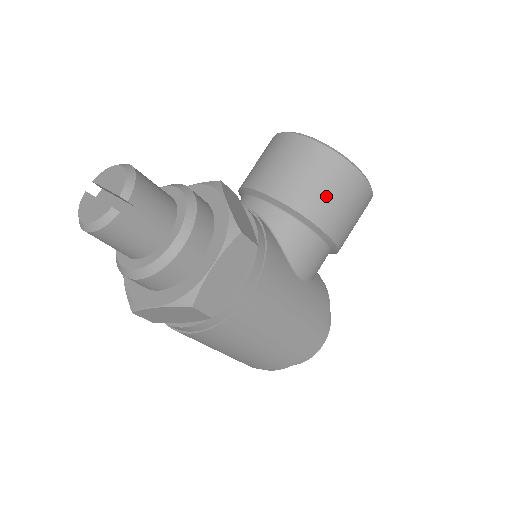
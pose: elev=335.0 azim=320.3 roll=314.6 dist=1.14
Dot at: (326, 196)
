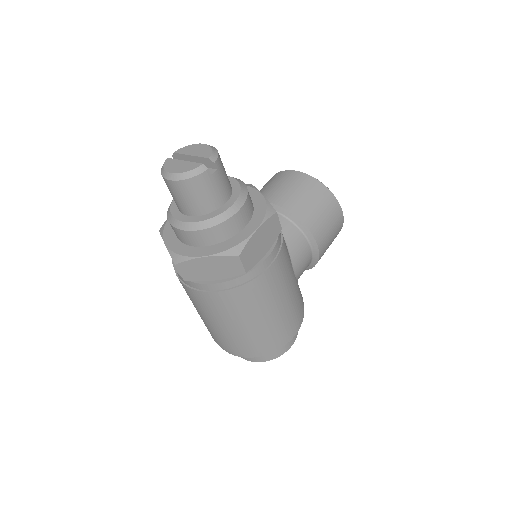
Dot at: (319, 214)
